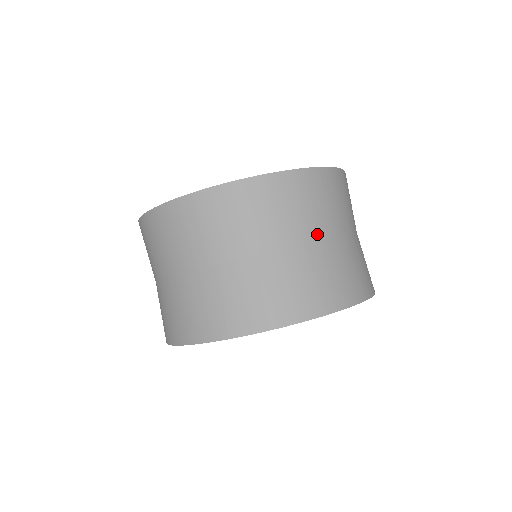
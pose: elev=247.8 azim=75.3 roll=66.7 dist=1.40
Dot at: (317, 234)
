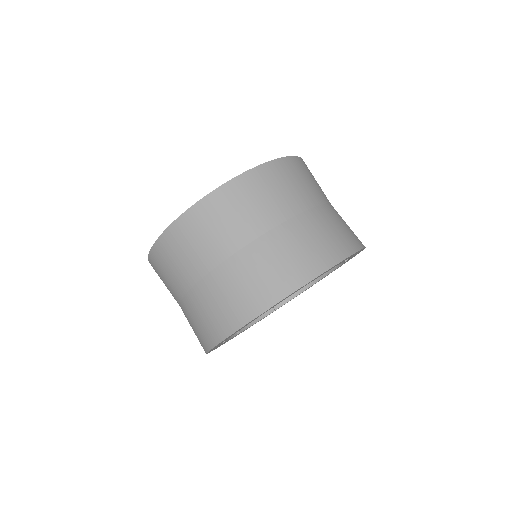
Dot at: (236, 246)
